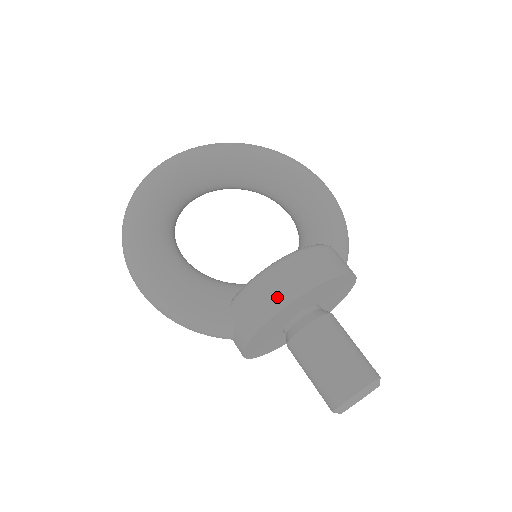
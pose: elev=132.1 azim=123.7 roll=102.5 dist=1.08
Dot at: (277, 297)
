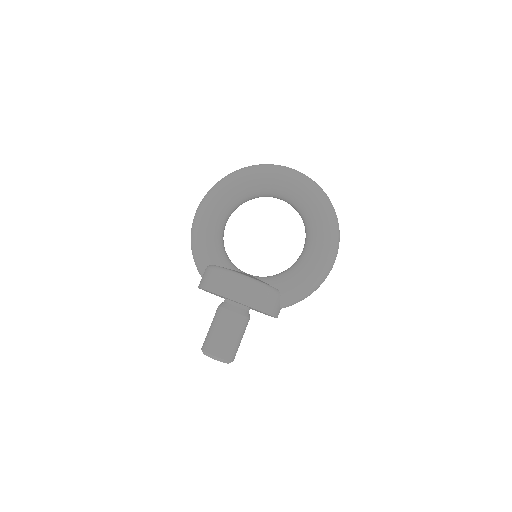
Dot at: (213, 285)
